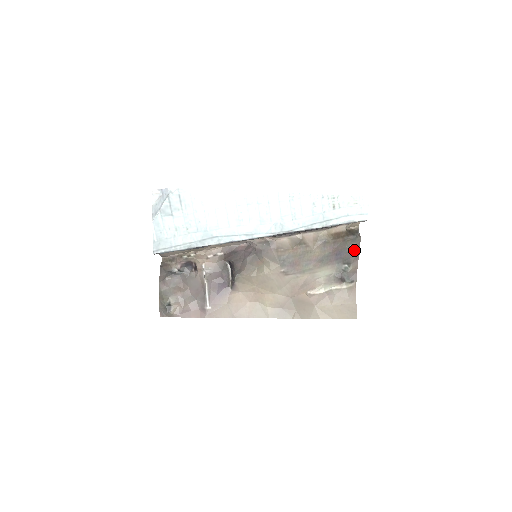
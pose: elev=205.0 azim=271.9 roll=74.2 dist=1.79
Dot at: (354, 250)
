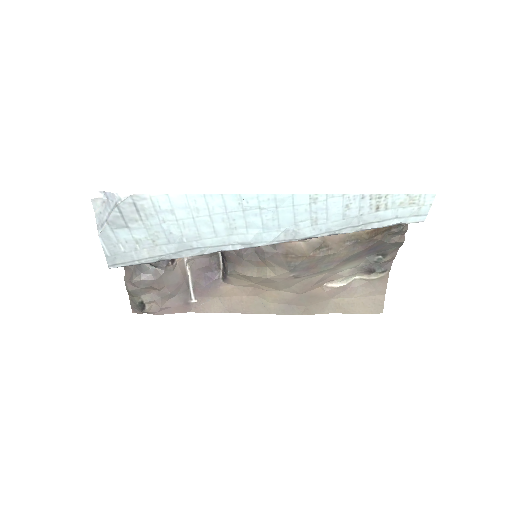
Dot at: (395, 243)
